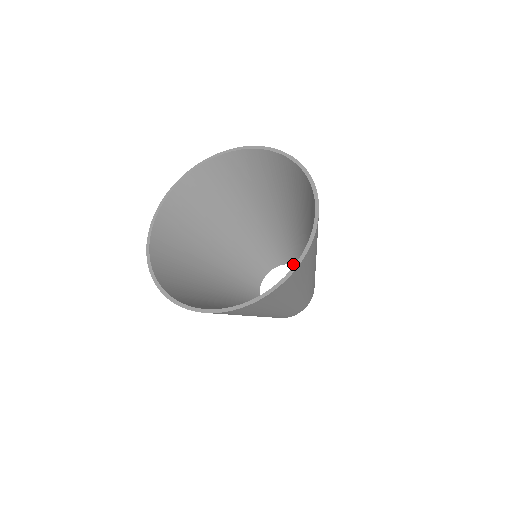
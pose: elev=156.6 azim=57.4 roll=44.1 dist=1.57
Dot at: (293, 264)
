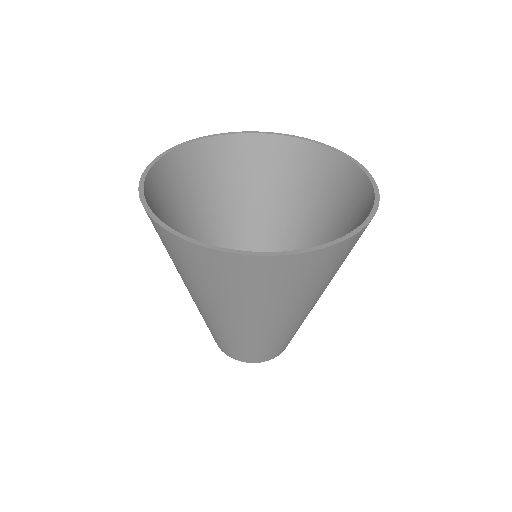
Dot at: occluded
